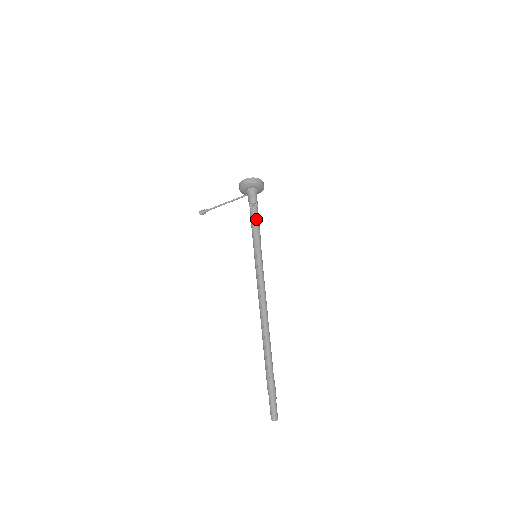
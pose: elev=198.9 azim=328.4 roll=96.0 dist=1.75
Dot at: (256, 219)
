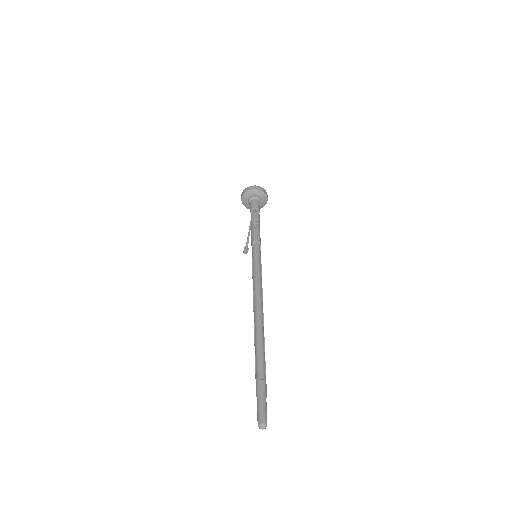
Dot at: (255, 222)
